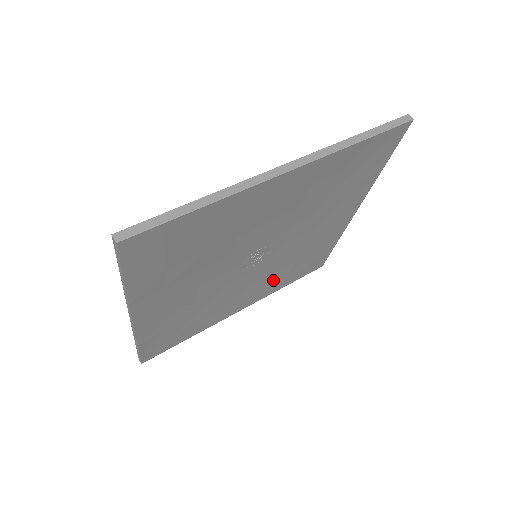
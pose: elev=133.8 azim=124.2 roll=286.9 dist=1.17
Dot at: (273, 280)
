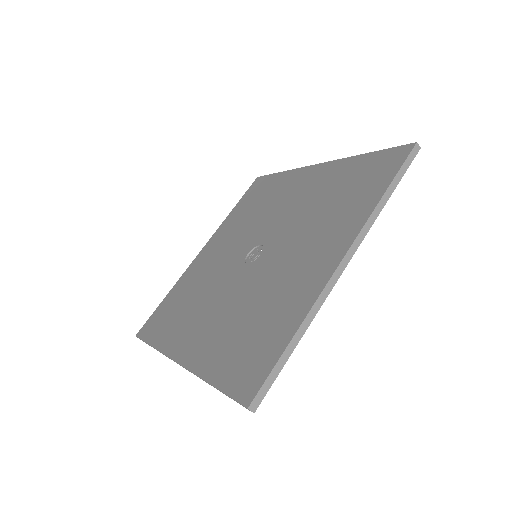
Dot at: occluded
